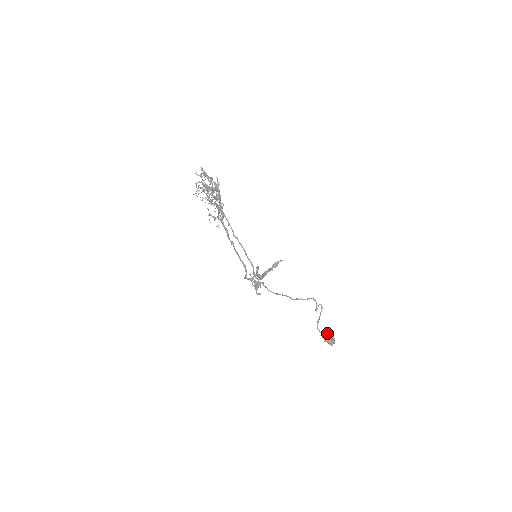
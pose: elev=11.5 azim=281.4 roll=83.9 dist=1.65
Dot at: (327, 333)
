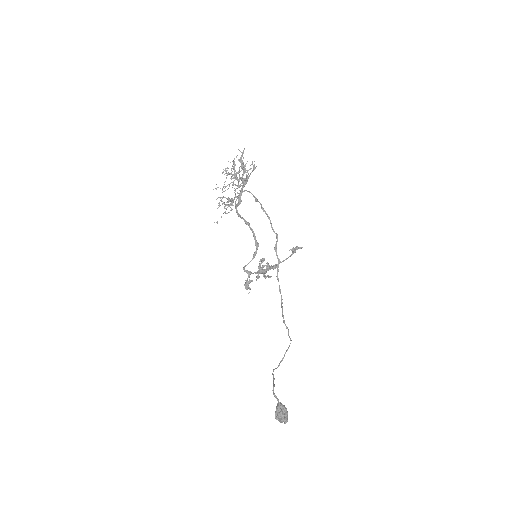
Dot at: (282, 404)
